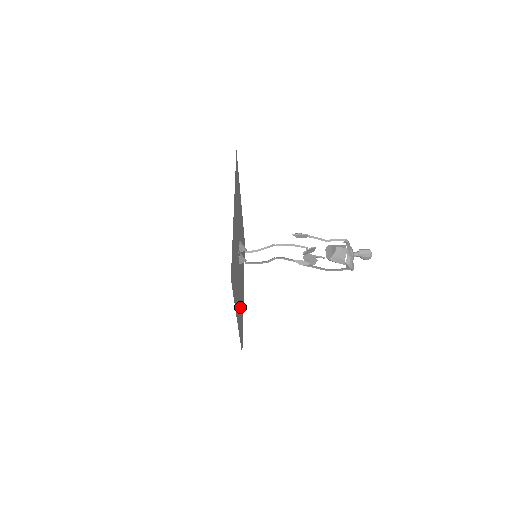
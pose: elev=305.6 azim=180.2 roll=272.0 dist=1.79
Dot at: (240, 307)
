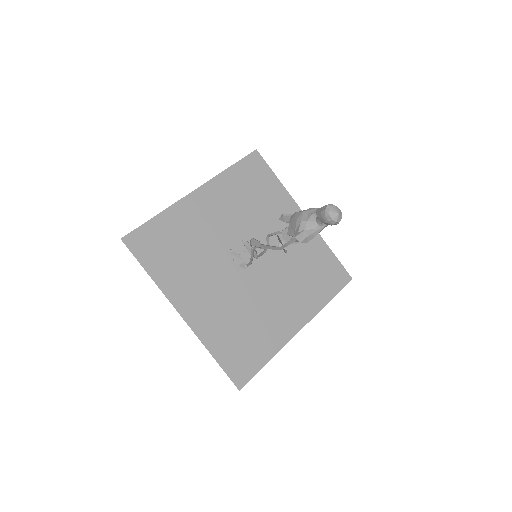
Dot at: (237, 320)
